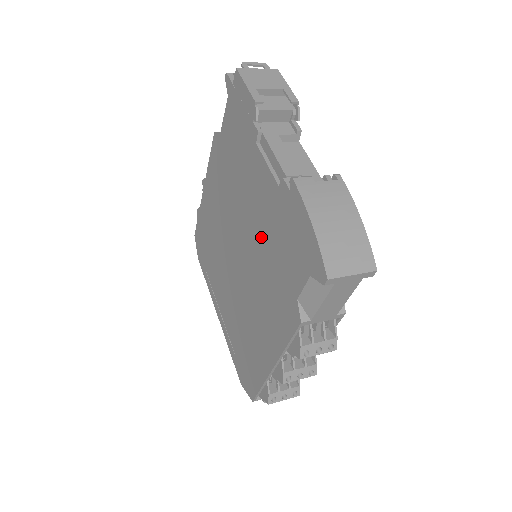
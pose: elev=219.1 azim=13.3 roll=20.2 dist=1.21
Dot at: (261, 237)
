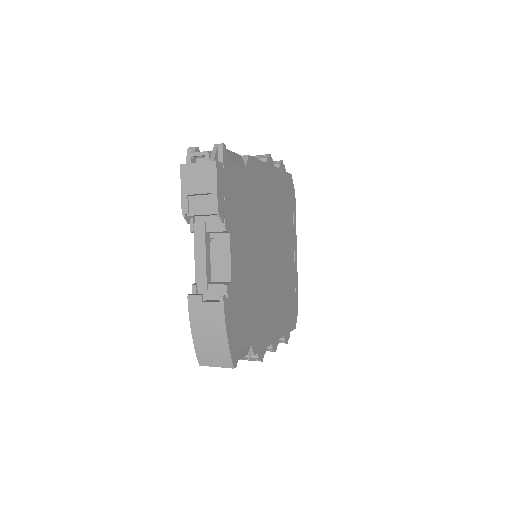
Dot at: occluded
